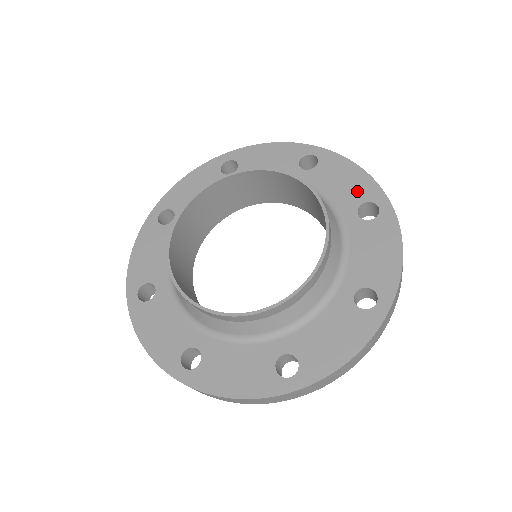
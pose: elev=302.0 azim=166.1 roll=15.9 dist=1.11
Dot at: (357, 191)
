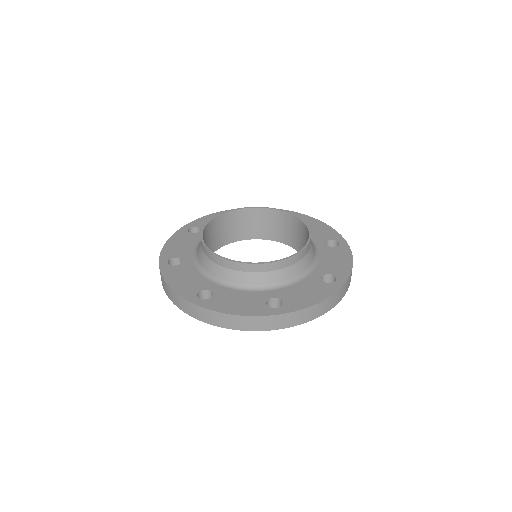
Dot at: occluded
